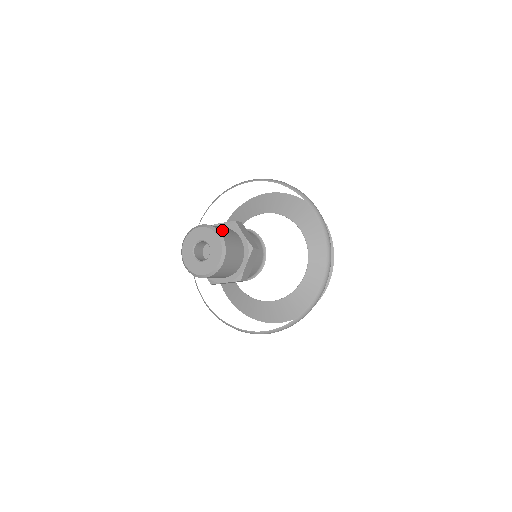
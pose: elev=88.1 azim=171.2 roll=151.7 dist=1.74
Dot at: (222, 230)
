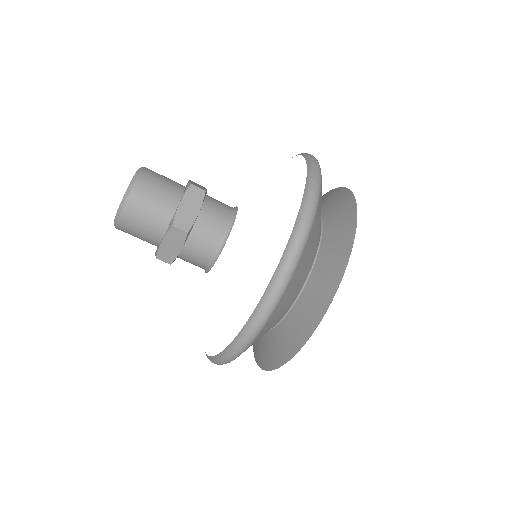
Dot at: occluded
